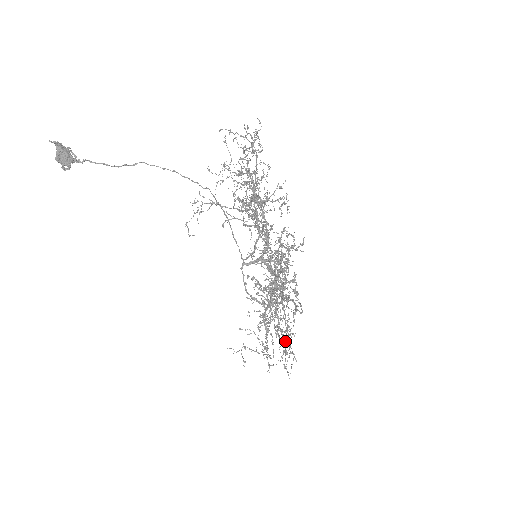
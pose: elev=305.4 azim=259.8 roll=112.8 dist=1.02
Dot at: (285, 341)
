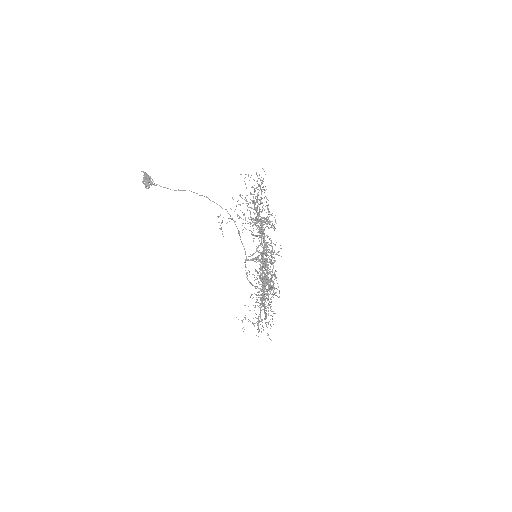
Dot at: occluded
